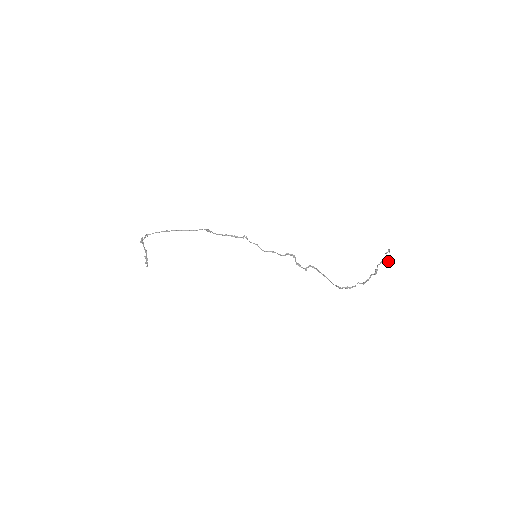
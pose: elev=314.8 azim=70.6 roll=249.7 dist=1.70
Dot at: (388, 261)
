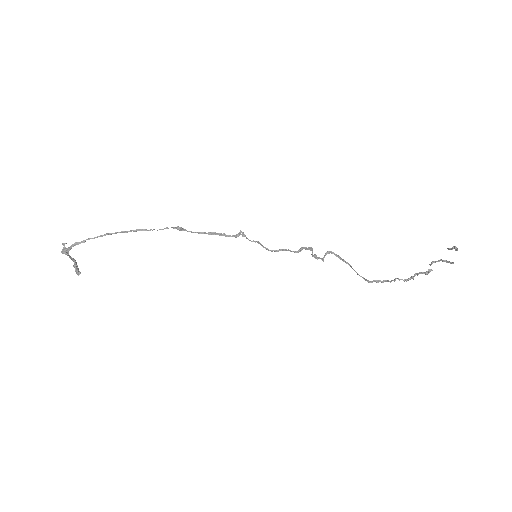
Dot at: (452, 262)
